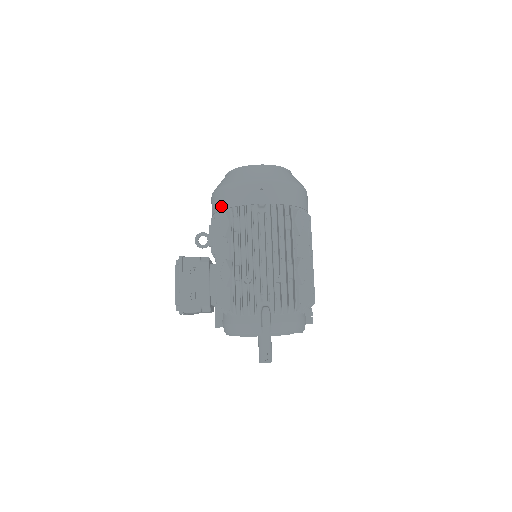
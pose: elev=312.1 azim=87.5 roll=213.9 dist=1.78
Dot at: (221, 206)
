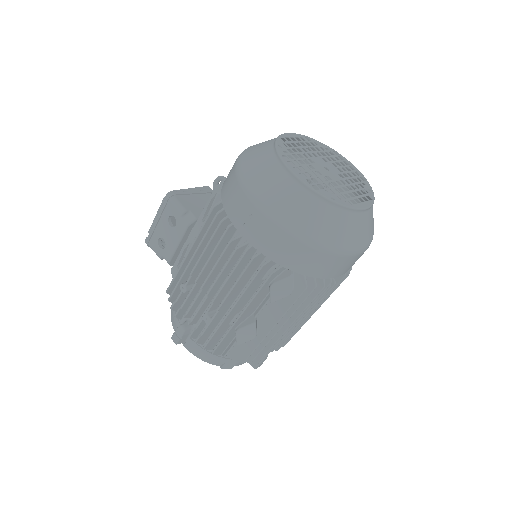
Dot at: (224, 182)
